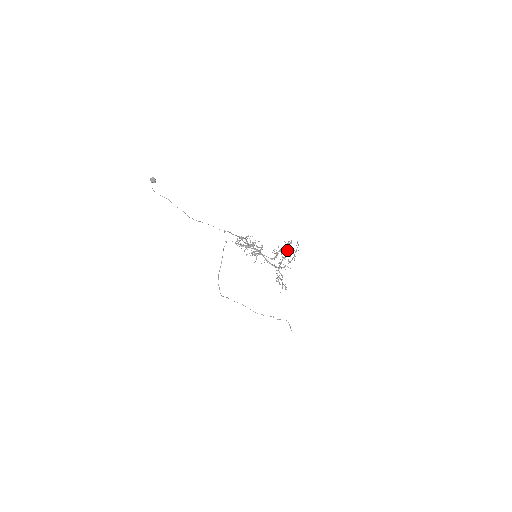
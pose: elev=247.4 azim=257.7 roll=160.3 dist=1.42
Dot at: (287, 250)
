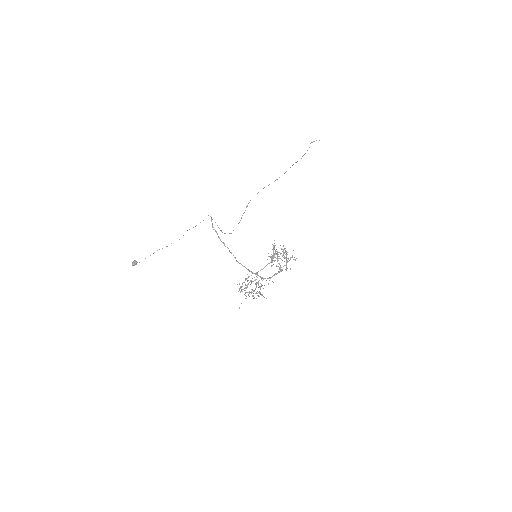
Dot at: (277, 261)
